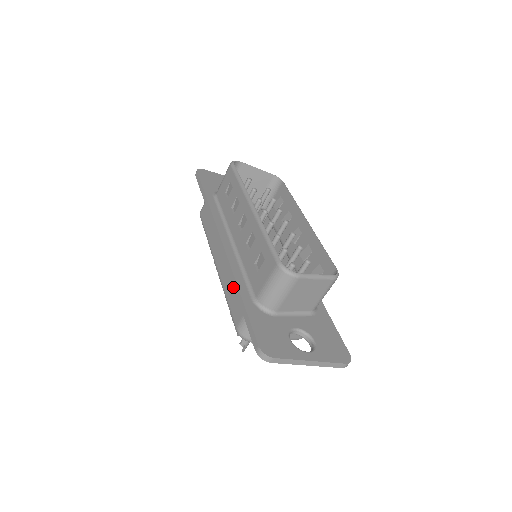
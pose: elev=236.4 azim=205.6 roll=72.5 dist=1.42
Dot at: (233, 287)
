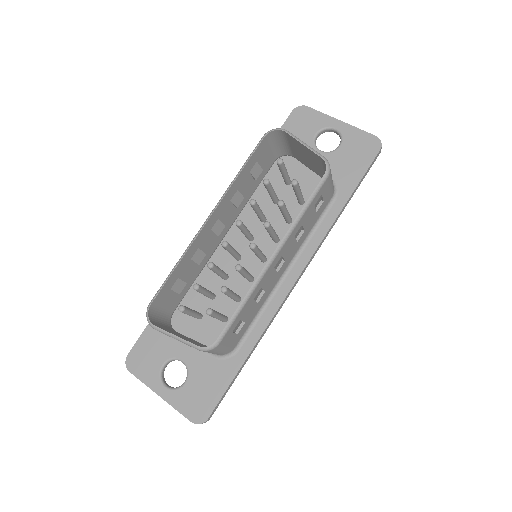
Dot at: occluded
